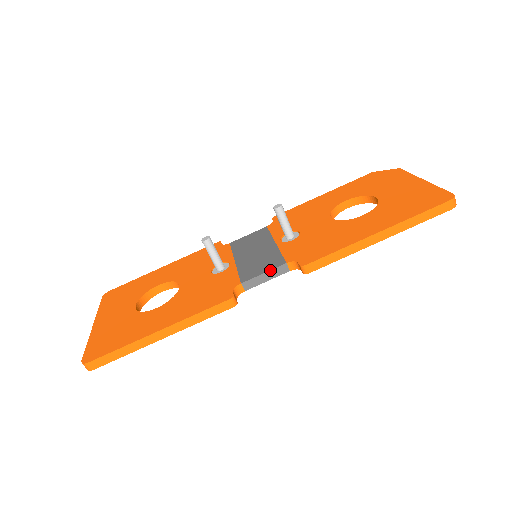
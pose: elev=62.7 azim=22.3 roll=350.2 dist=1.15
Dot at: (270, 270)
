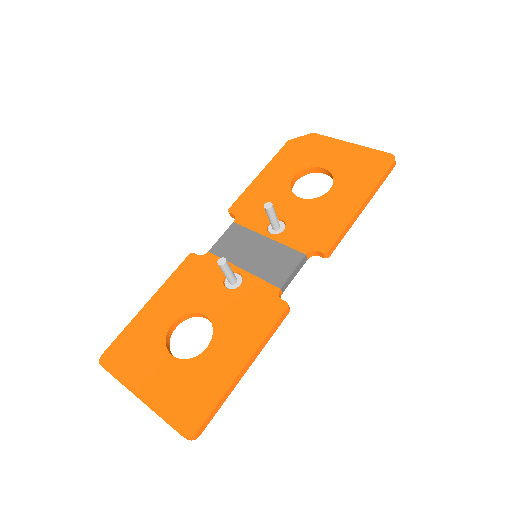
Dot at: (297, 266)
